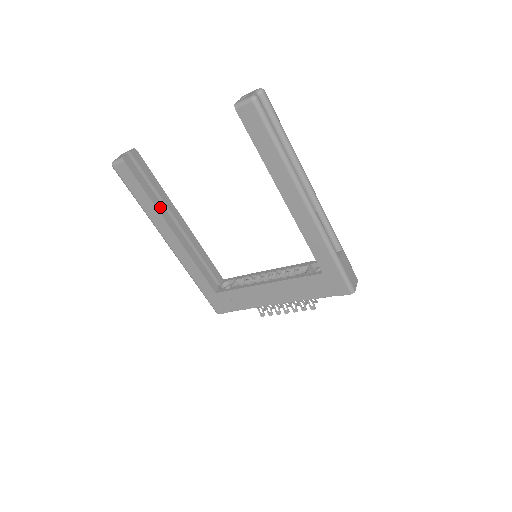
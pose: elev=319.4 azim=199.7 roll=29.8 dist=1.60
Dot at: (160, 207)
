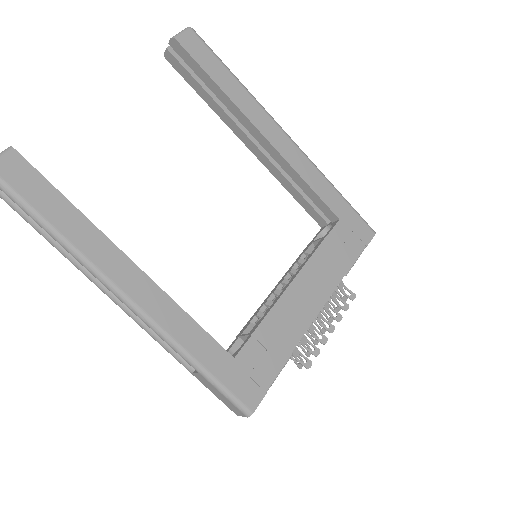
Dot at: (92, 226)
